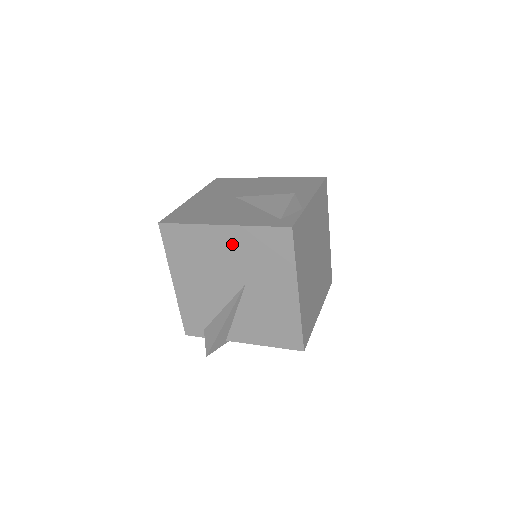
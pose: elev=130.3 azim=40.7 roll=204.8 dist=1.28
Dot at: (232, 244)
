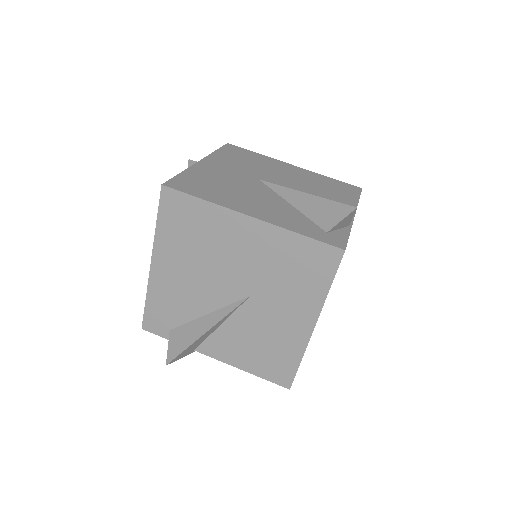
Dot at: (255, 244)
